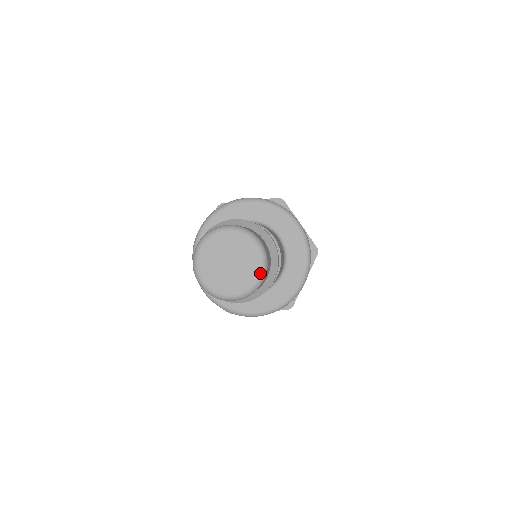
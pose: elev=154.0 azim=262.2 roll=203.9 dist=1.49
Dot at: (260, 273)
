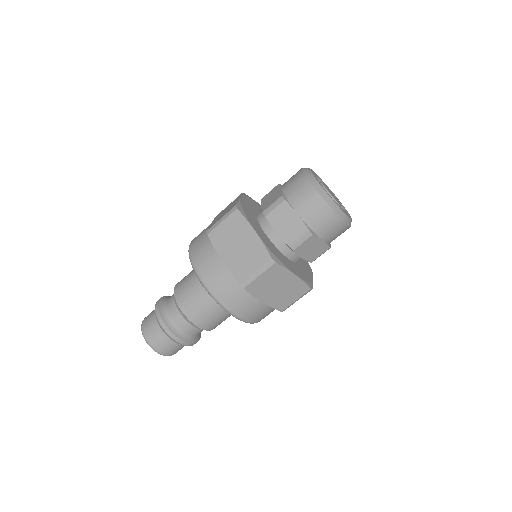
Dot at: occluded
